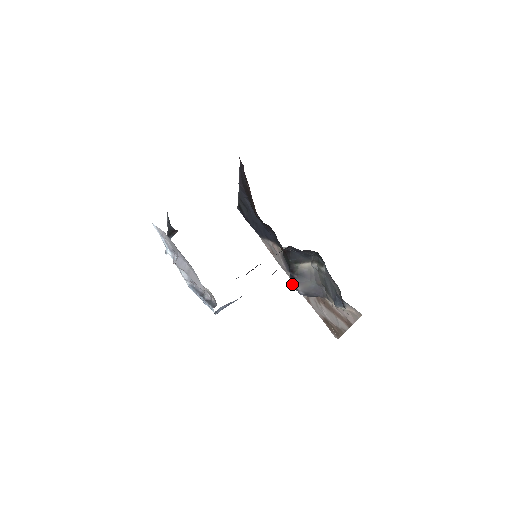
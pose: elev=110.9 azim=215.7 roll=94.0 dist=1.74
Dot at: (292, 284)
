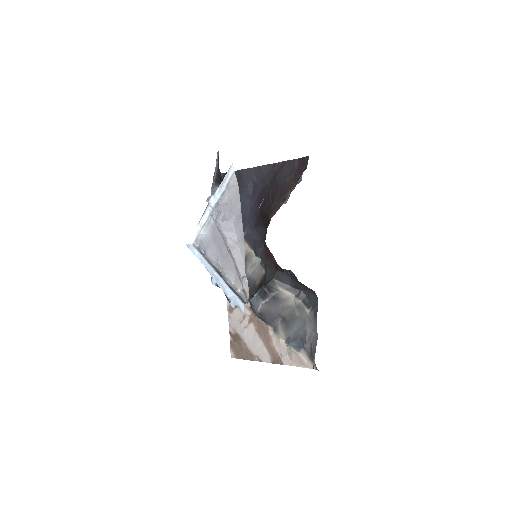
Dot at: (253, 296)
